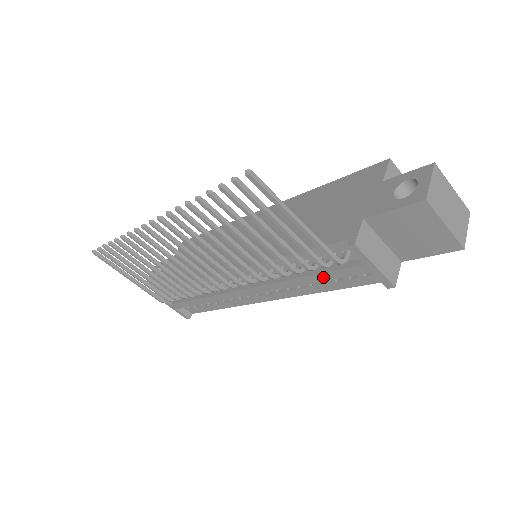
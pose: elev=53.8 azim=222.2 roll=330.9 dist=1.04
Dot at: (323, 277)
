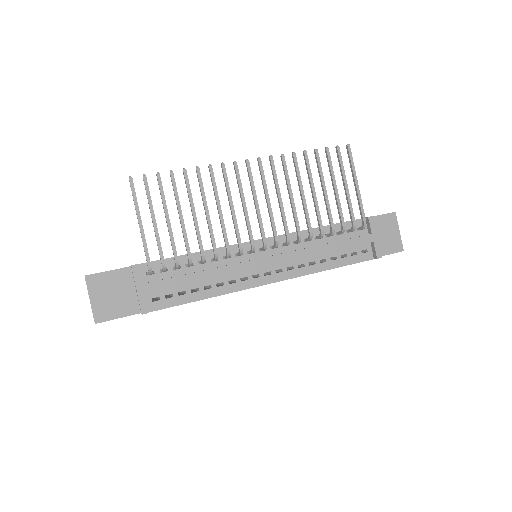
Dot at: (342, 245)
